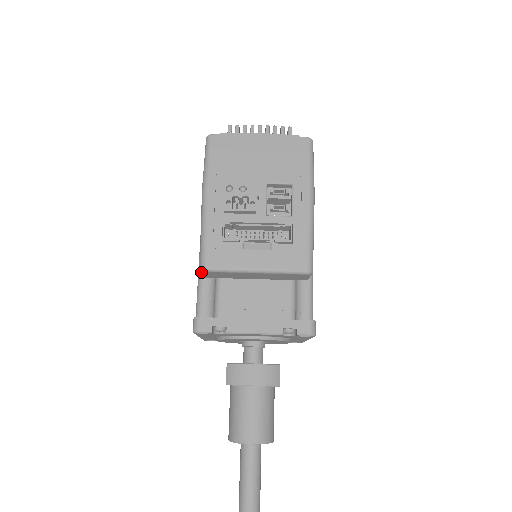
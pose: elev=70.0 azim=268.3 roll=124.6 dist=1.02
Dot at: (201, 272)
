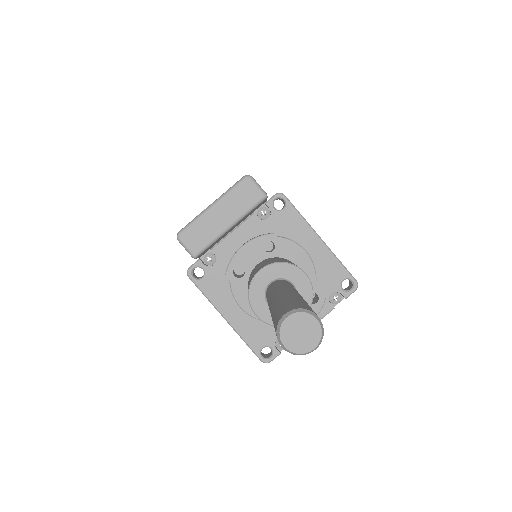
Dot at: (181, 244)
